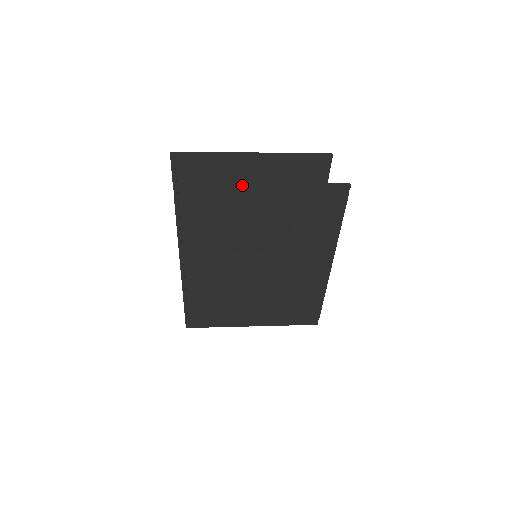
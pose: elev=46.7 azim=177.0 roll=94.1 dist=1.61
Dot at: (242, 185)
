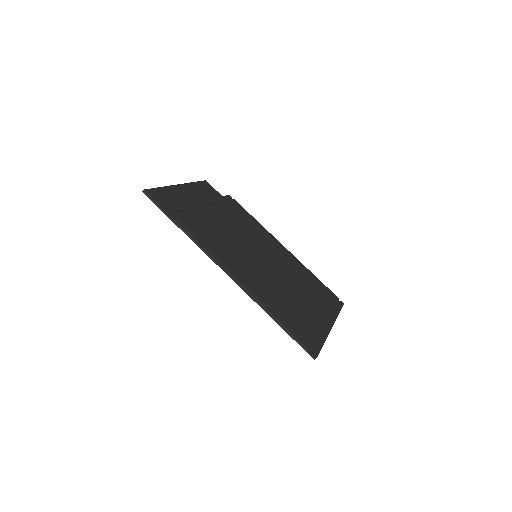
Dot at: (194, 204)
